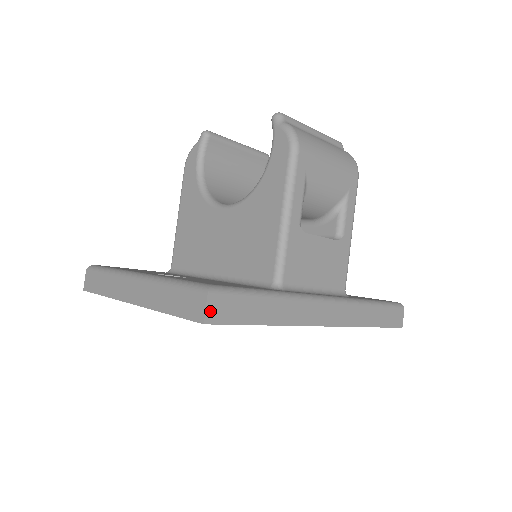
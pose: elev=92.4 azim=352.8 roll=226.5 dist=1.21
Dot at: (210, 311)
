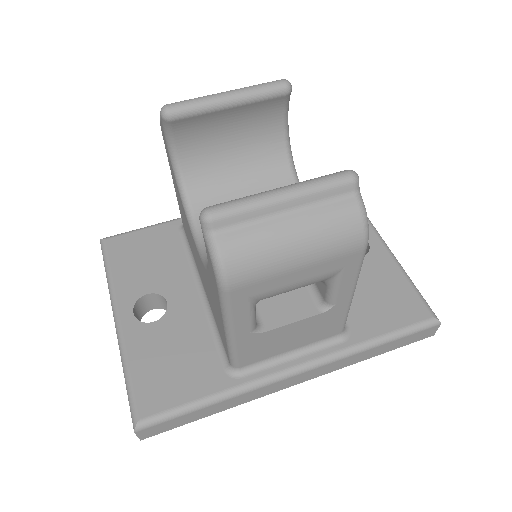
Dot at: (143, 435)
